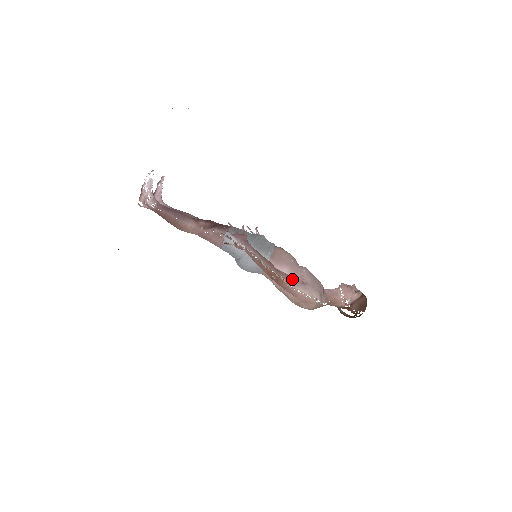
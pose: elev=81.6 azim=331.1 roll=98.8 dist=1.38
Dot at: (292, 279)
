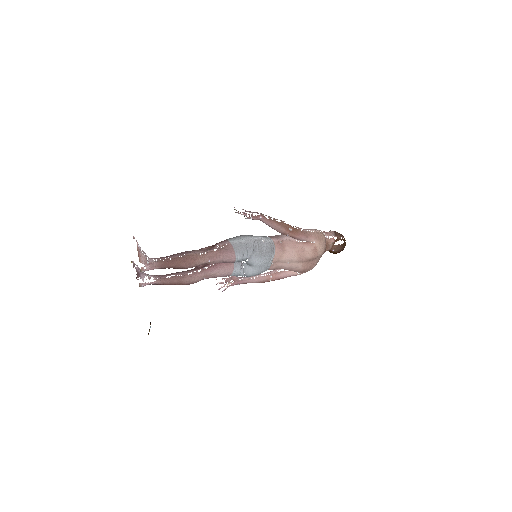
Dot at: (299, 228)
